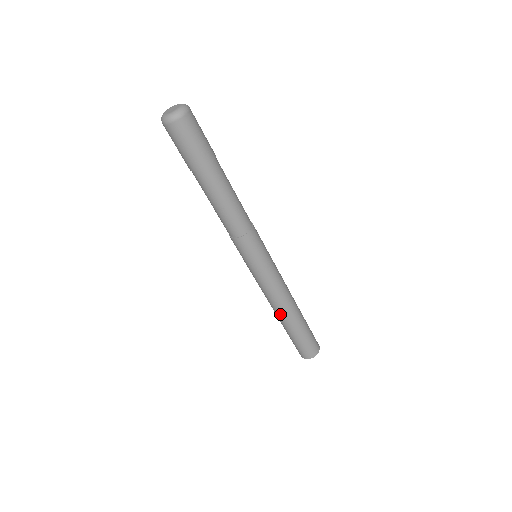
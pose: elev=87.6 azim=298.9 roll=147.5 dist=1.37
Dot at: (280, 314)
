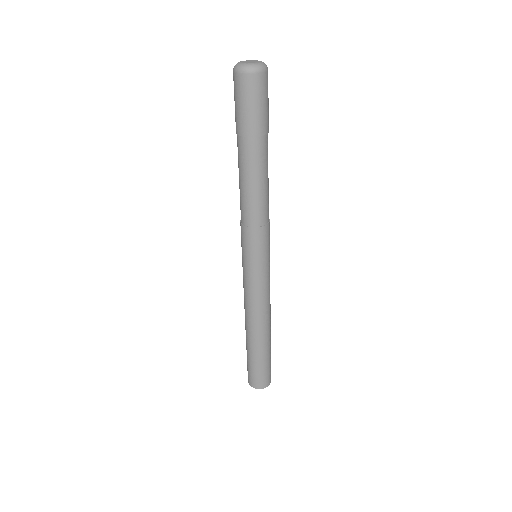
Dot at: (251, 328)
